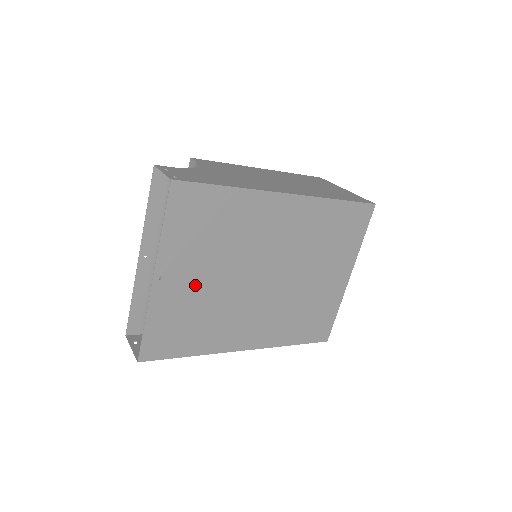
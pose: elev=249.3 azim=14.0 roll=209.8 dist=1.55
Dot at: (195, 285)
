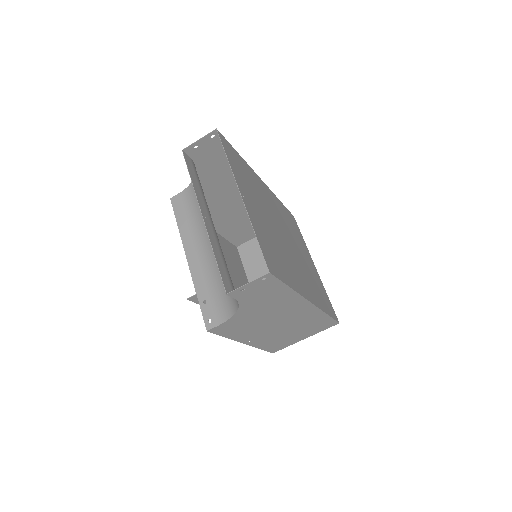
Dot at: (260, 217)
